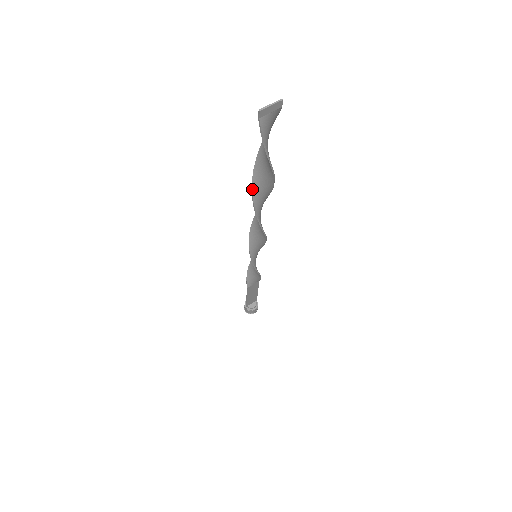
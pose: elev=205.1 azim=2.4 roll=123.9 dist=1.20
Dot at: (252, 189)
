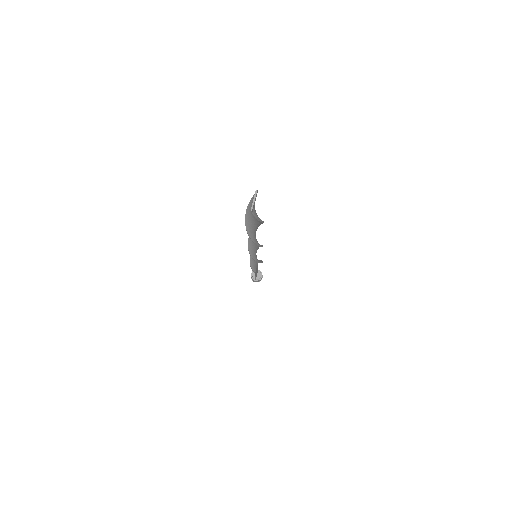
Dot at: (250, 237)
